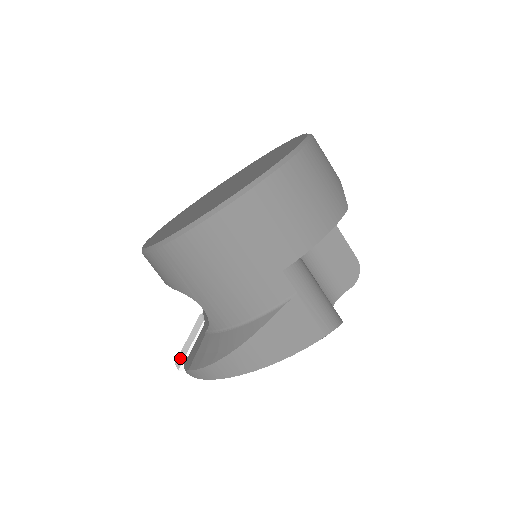
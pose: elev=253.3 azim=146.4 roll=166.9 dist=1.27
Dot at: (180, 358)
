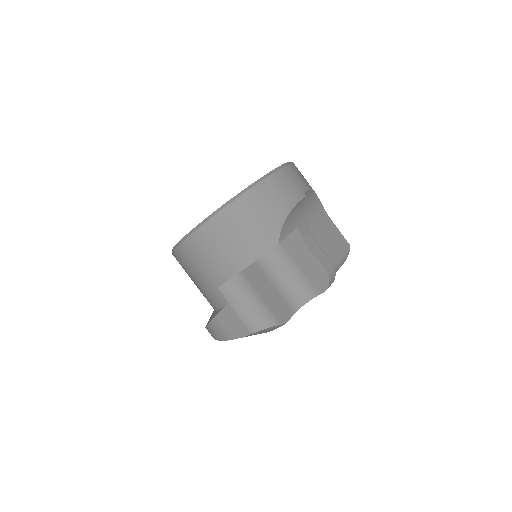
Dot at: occluded
